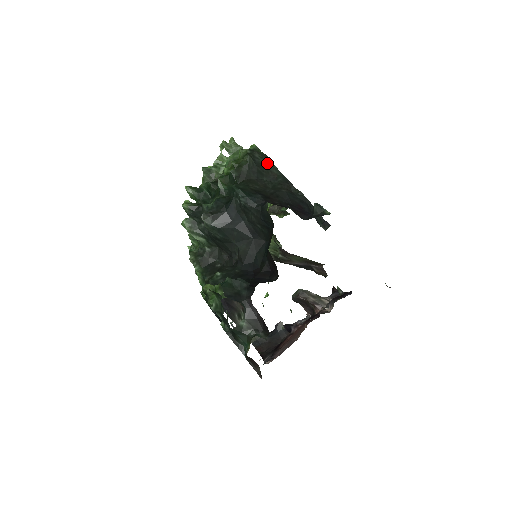
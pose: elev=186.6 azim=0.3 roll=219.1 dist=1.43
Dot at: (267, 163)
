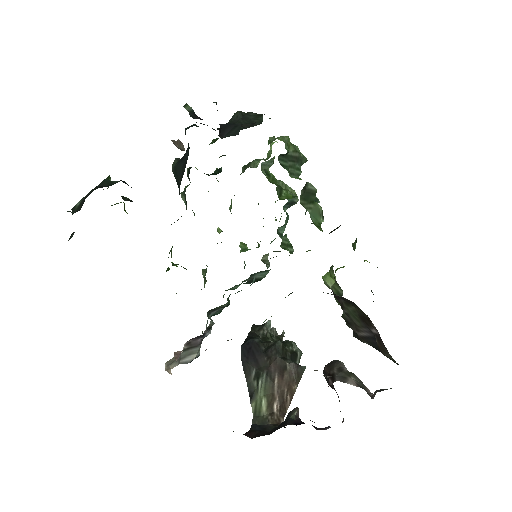
Dot at: (256, 118)
